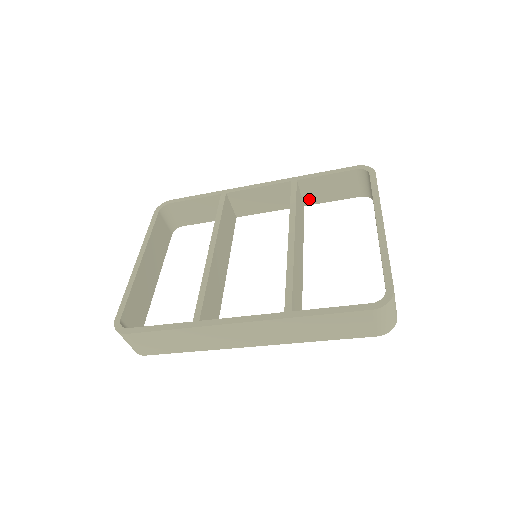
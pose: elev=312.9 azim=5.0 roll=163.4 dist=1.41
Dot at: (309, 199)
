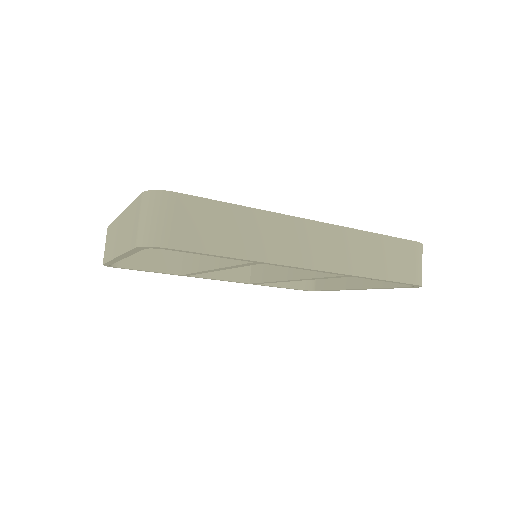
Dot at: occluded
